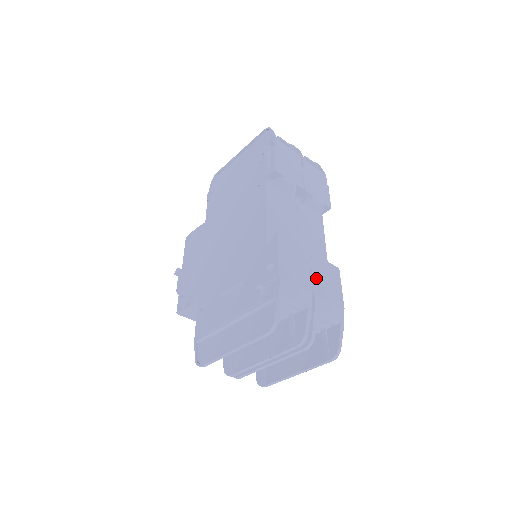
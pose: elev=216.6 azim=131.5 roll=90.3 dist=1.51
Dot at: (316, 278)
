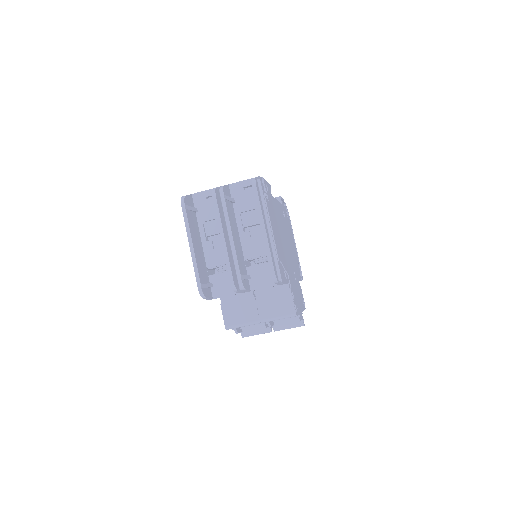
Dot at: occluded
